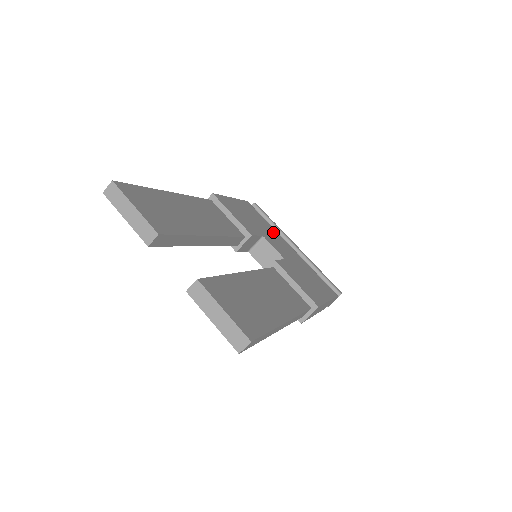
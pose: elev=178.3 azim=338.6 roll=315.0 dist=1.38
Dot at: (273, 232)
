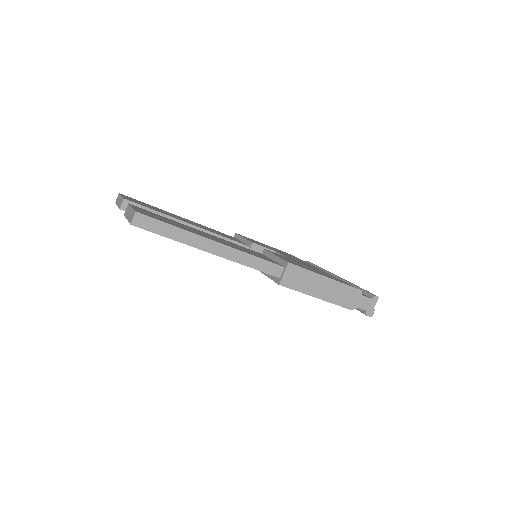
Dot at: occluded
